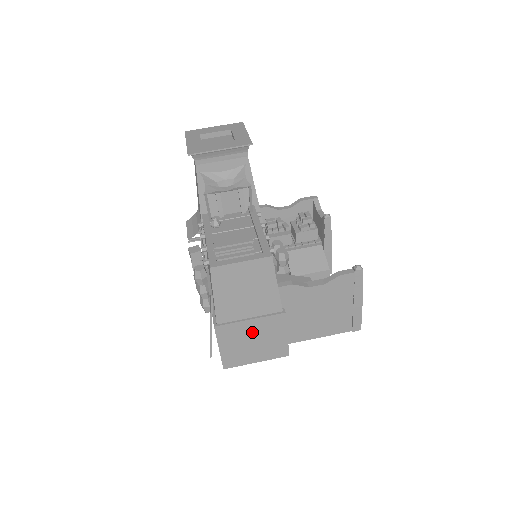
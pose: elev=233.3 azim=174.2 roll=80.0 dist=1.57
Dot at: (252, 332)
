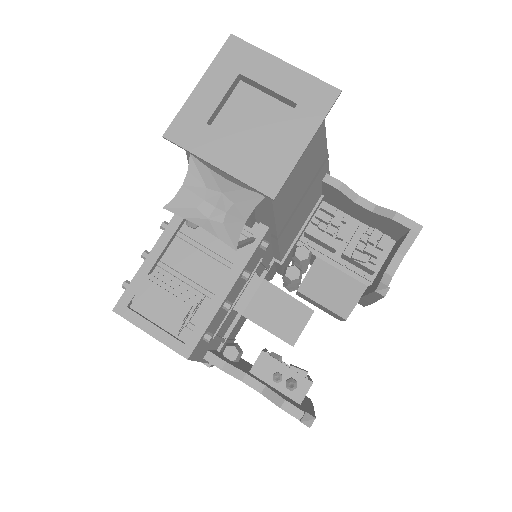
Dot at: occluded
